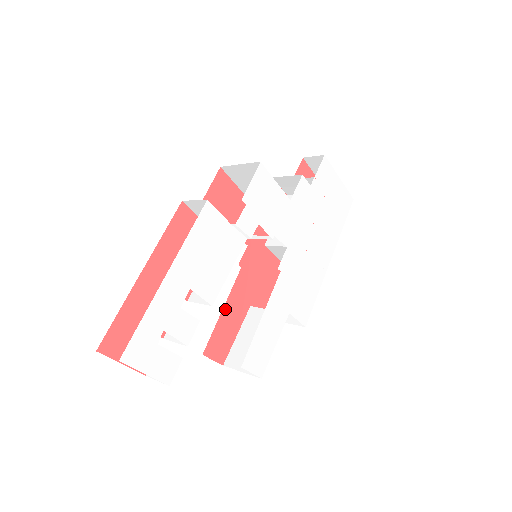
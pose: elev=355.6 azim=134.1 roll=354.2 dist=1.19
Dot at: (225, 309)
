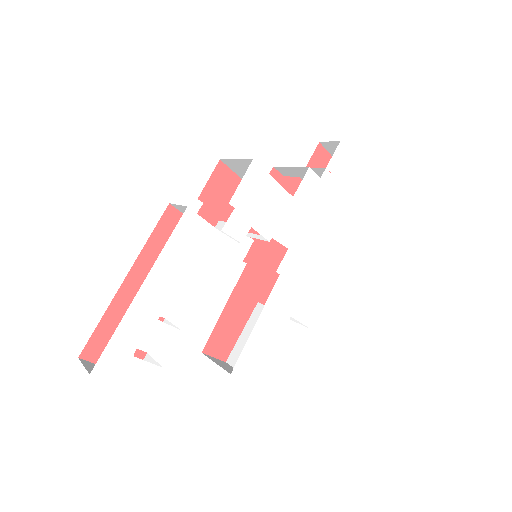
Dot at: (227, 307)
